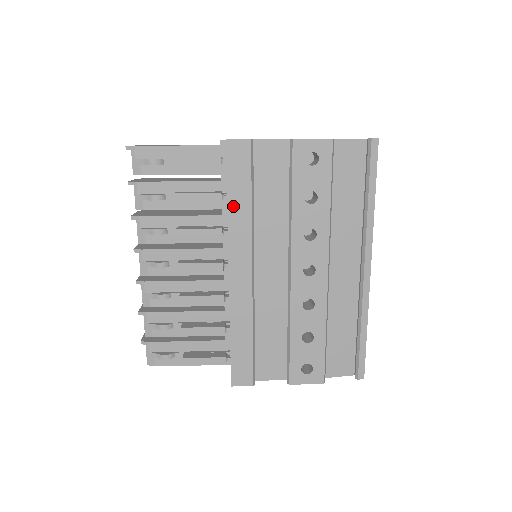
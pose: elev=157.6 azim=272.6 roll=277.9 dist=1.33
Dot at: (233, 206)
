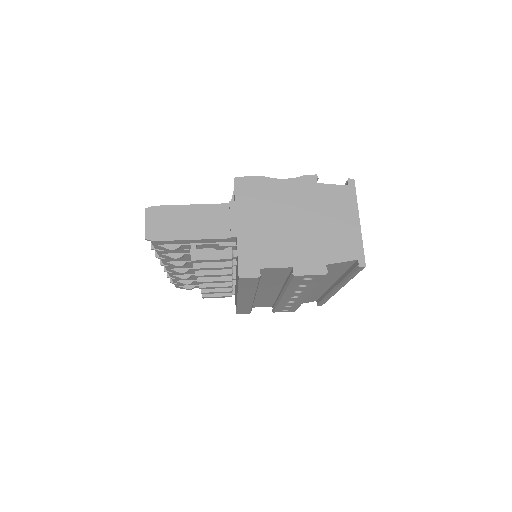
Dot at: (242, 290)
